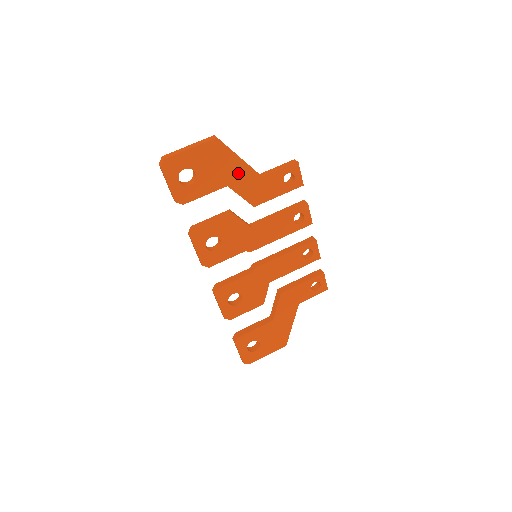
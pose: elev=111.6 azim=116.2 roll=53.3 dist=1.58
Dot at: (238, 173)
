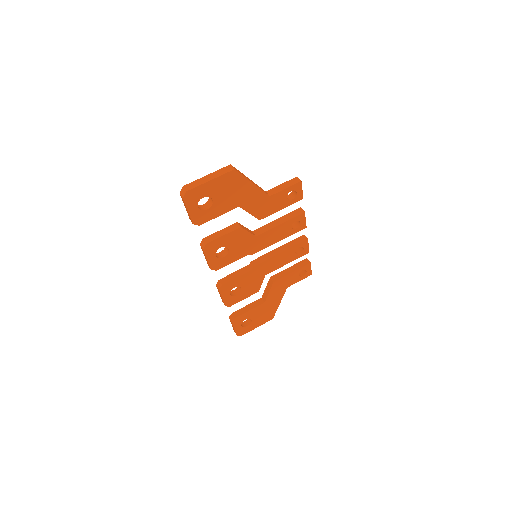
Dot at: (249, 195)
